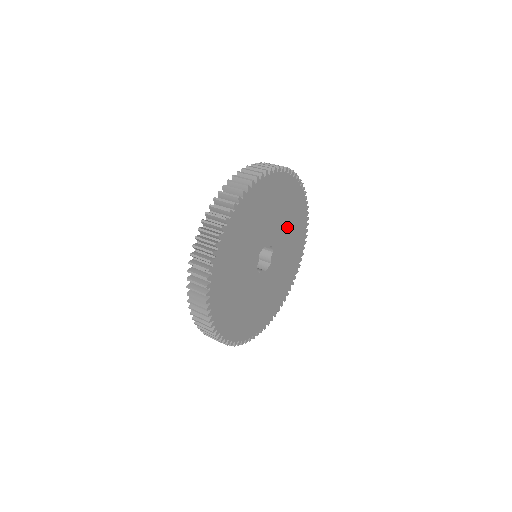
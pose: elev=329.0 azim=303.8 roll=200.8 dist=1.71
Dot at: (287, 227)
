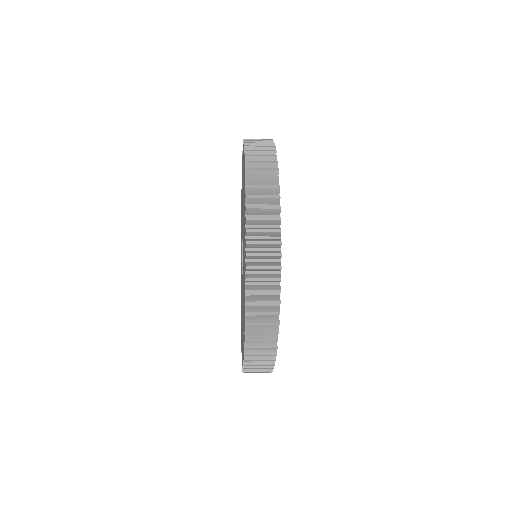
Dot at: occluded
